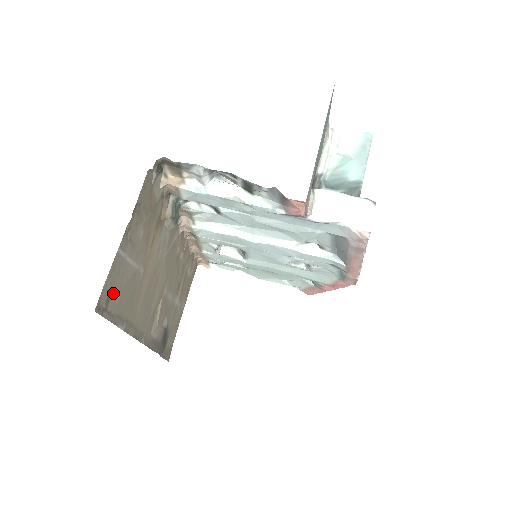
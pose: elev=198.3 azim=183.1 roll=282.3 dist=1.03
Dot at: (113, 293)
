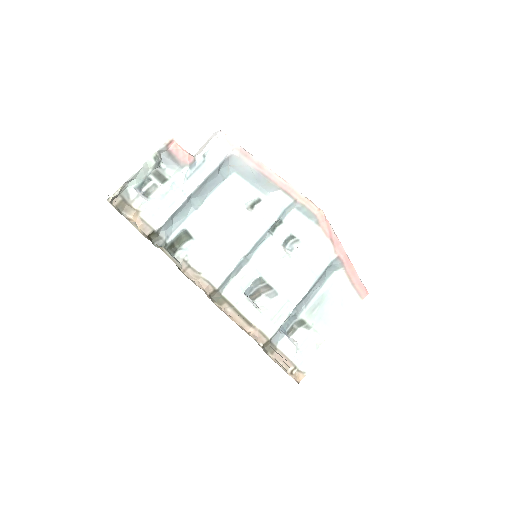
Dot at: occluded
